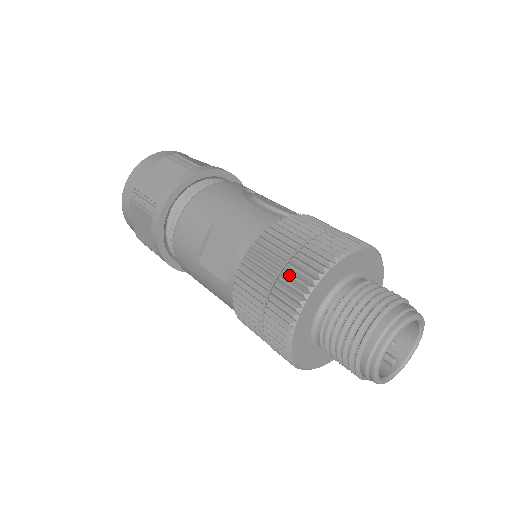
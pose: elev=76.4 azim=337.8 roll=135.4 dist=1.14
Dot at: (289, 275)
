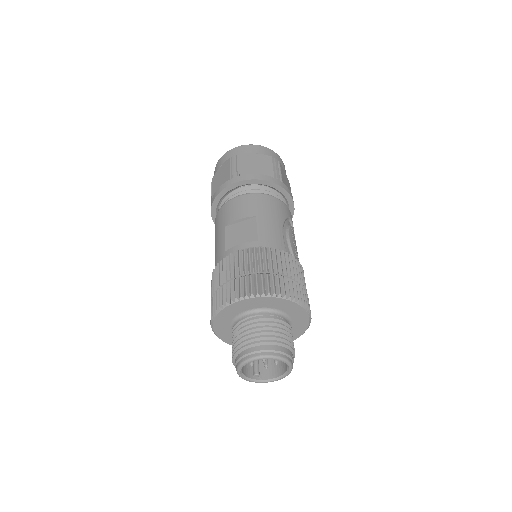
Dot at: (256, 279)
